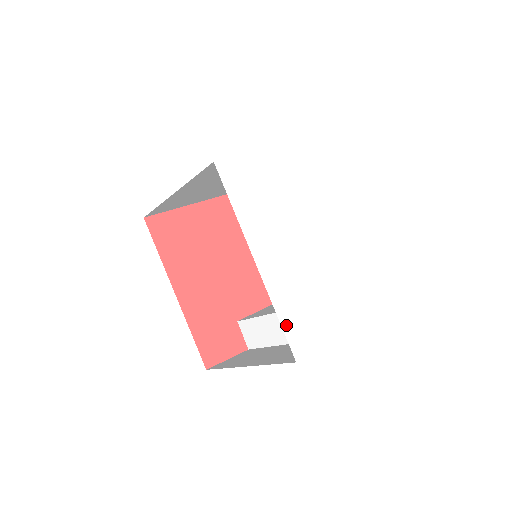
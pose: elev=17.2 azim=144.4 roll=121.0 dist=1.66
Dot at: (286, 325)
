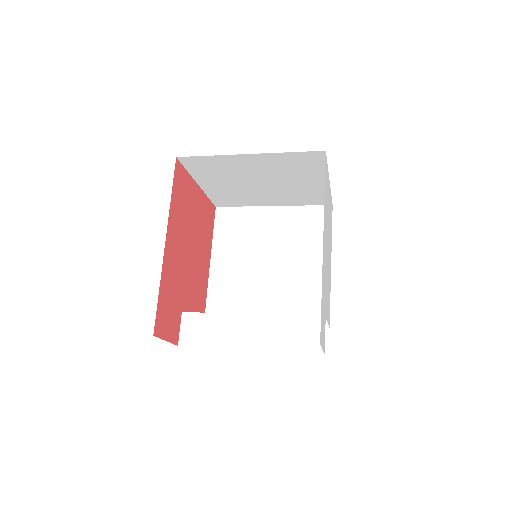
Dot at: occluded
